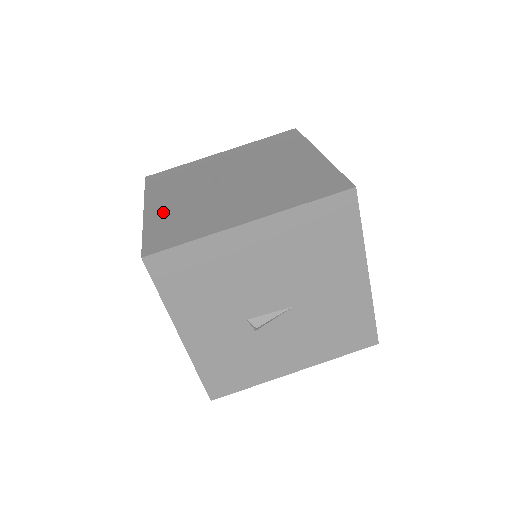
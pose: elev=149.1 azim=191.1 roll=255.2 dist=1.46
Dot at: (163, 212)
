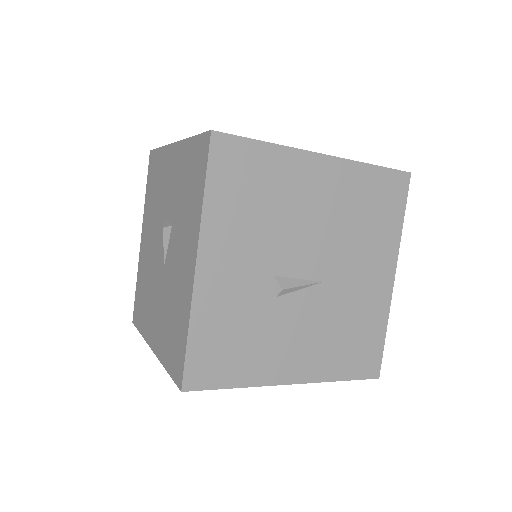
Dot at: occluded
